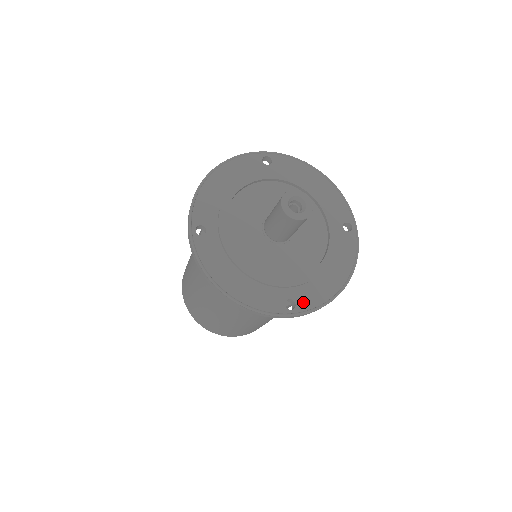
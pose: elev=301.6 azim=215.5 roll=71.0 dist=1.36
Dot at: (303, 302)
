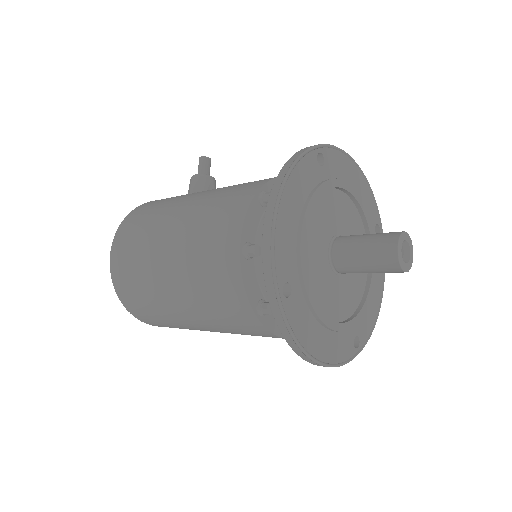
Dot at: (363, 334)
